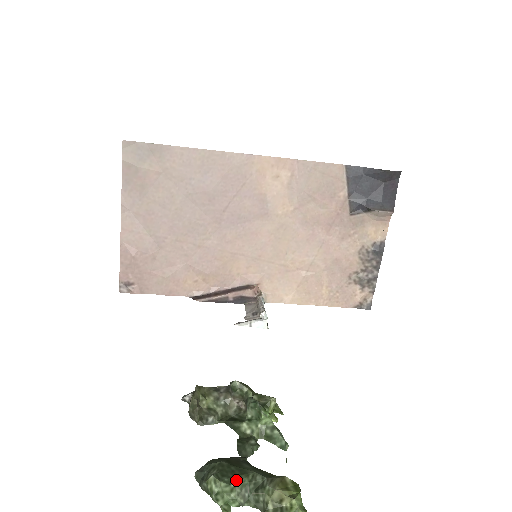
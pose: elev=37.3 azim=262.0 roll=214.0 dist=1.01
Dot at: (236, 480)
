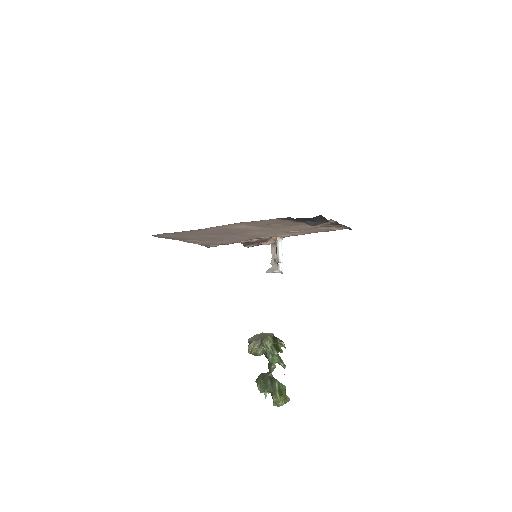
Dot at: occluded
